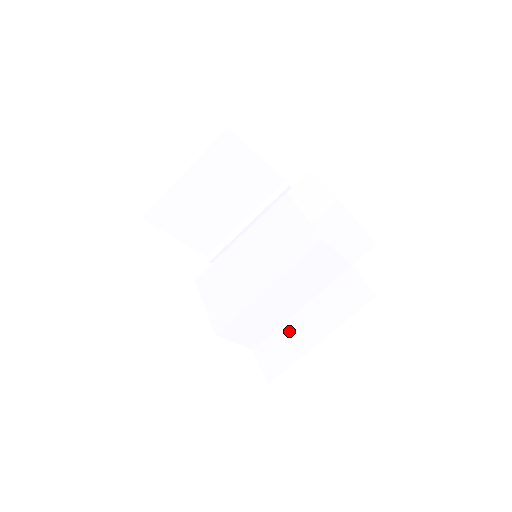
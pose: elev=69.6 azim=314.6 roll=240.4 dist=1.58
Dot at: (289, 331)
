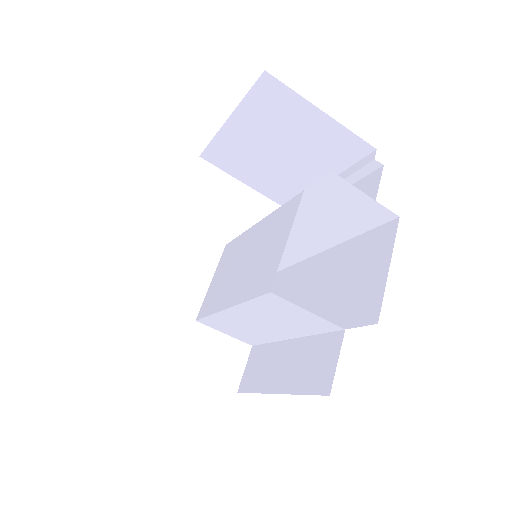
Dot at: (273, 354)
